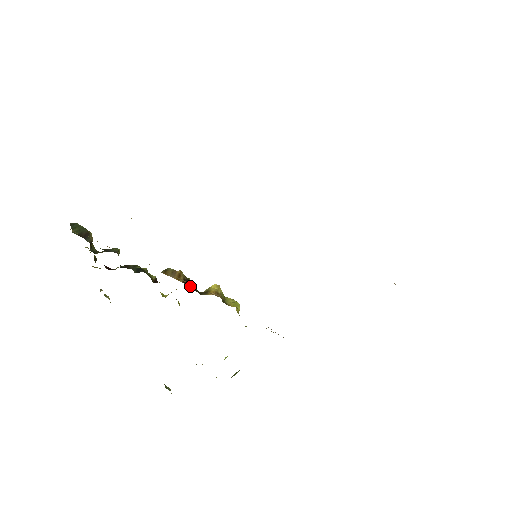
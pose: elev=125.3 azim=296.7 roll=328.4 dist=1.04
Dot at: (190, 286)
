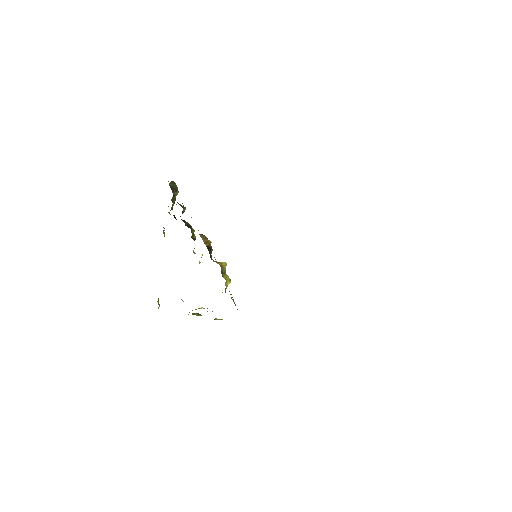
Dot at: (209, 251)
